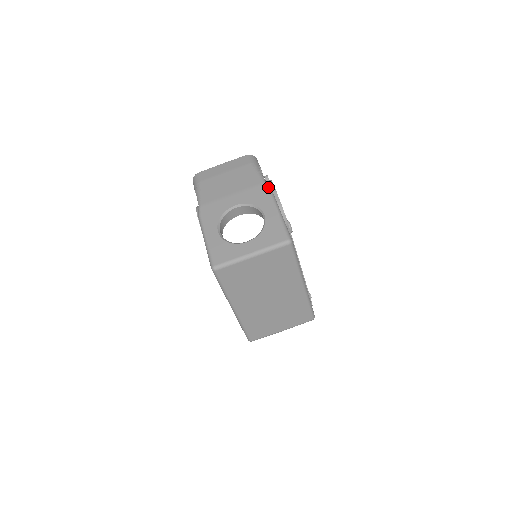
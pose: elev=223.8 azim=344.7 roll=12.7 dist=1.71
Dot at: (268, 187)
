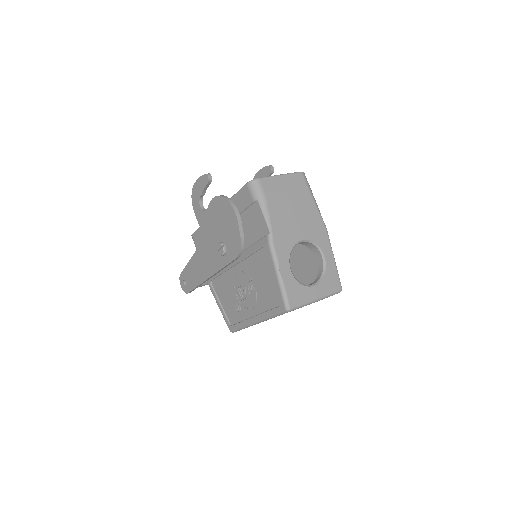
Dot at: occluded
